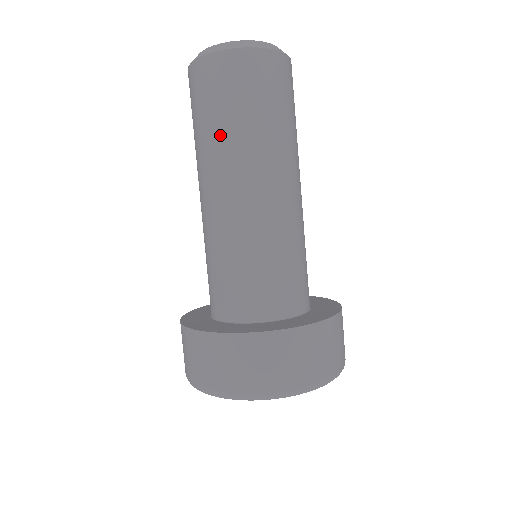
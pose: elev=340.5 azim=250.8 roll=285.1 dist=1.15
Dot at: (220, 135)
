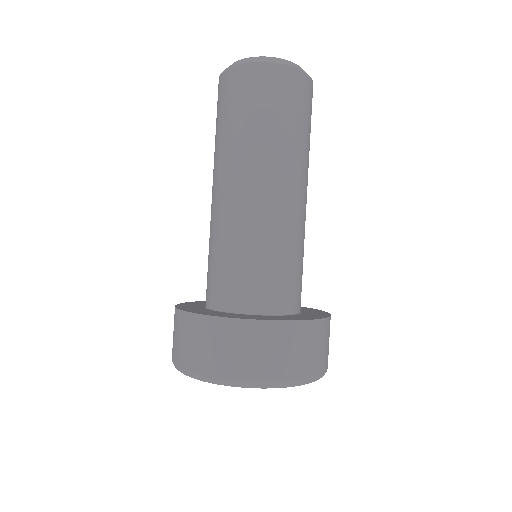
Dot at: (225, 139)
